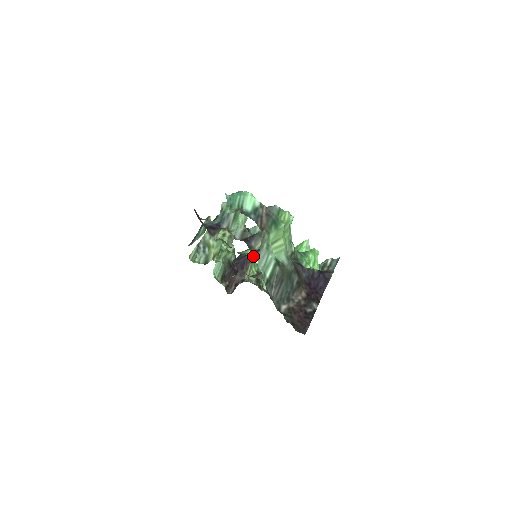
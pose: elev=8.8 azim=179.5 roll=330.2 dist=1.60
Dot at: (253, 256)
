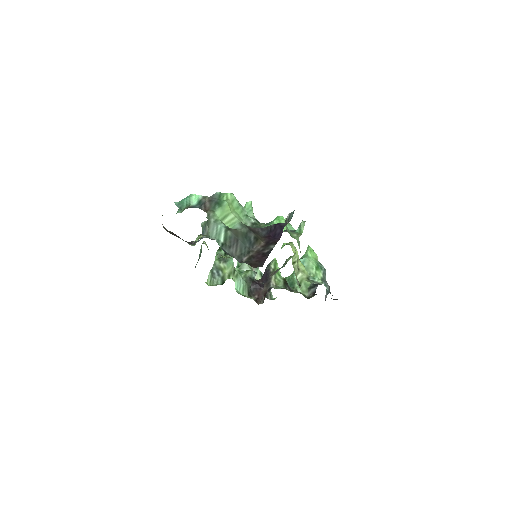
Dot at: occluded
